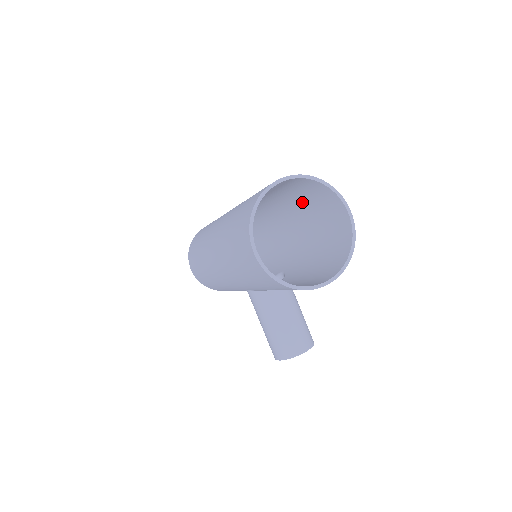
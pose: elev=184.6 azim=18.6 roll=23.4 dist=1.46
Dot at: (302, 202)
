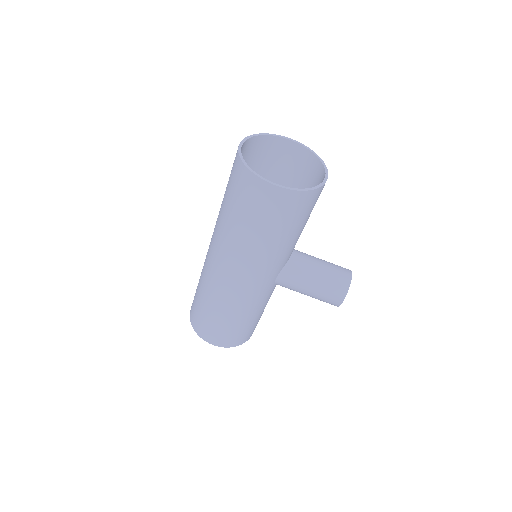
Dot at: occluded
